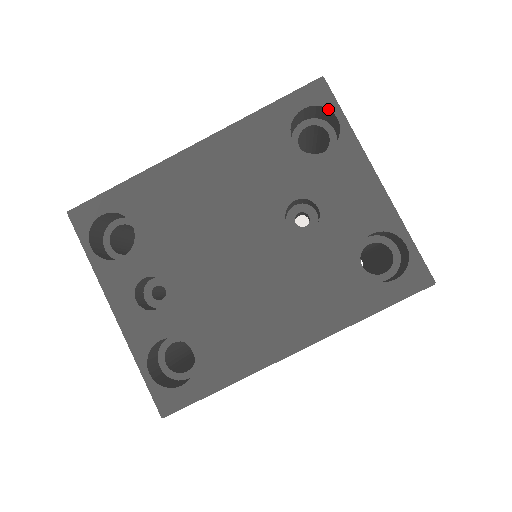
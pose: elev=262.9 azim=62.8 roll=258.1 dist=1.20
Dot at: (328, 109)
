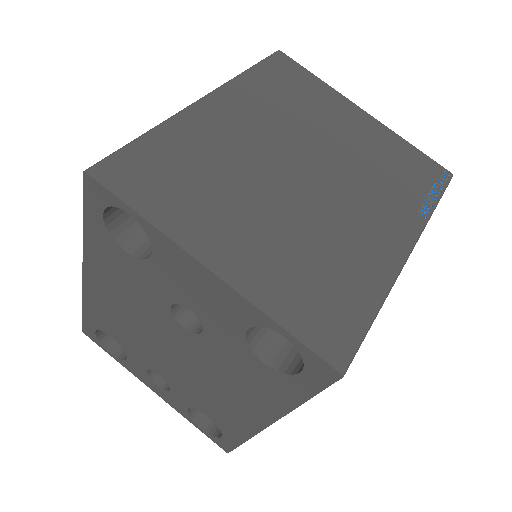
Dot at: (117, 206)
